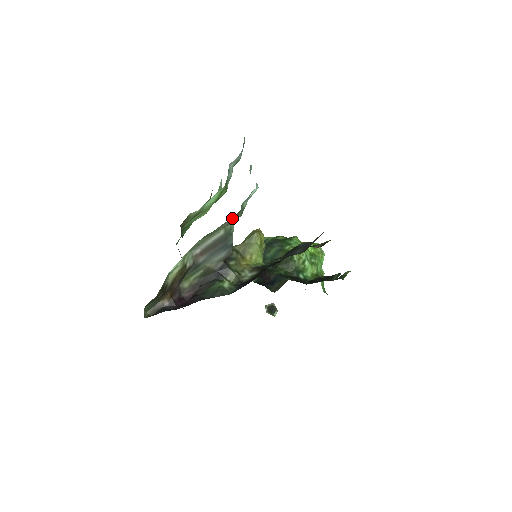
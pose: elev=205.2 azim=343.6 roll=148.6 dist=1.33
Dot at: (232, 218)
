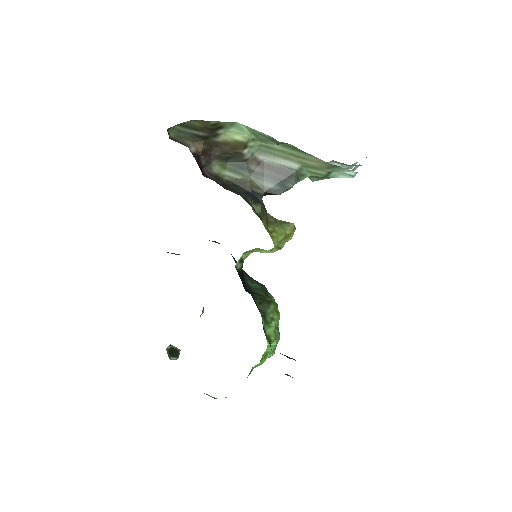
Dot at: (320, 163)
